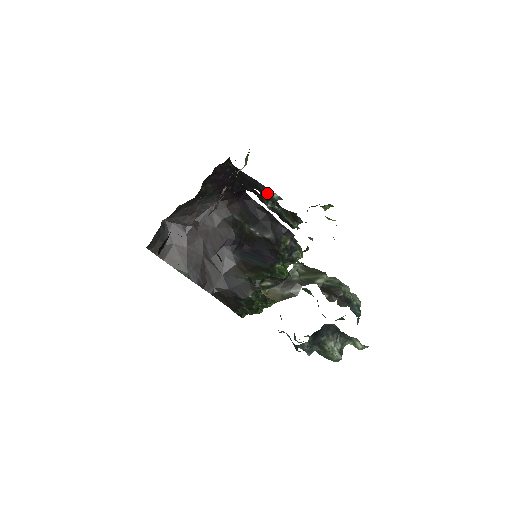
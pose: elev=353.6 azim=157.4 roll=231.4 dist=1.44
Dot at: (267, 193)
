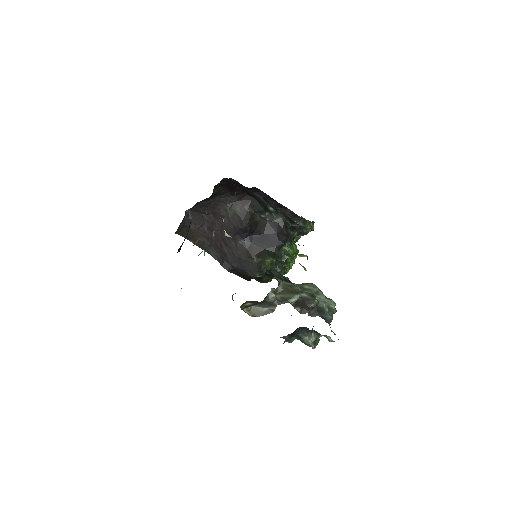
Dot at: (264, 205)
